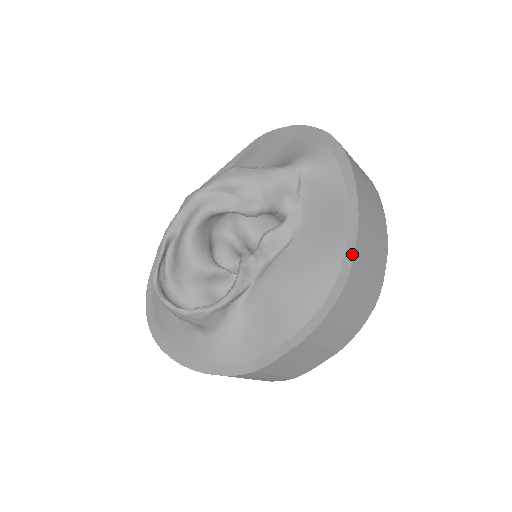
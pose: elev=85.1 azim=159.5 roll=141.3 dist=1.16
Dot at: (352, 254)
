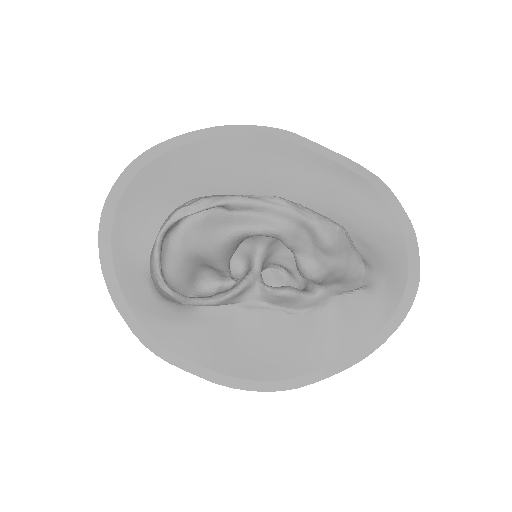
Dot at: (318, 379)
